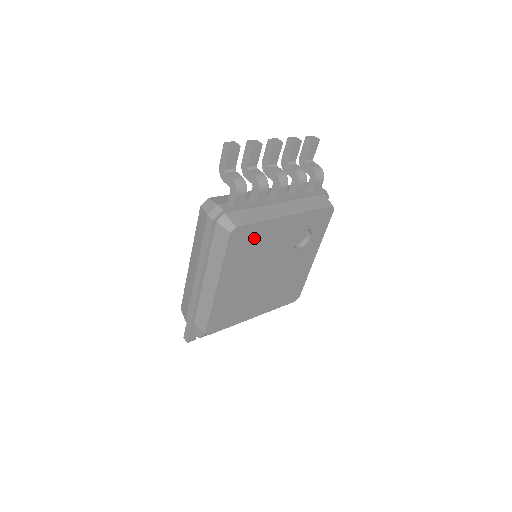
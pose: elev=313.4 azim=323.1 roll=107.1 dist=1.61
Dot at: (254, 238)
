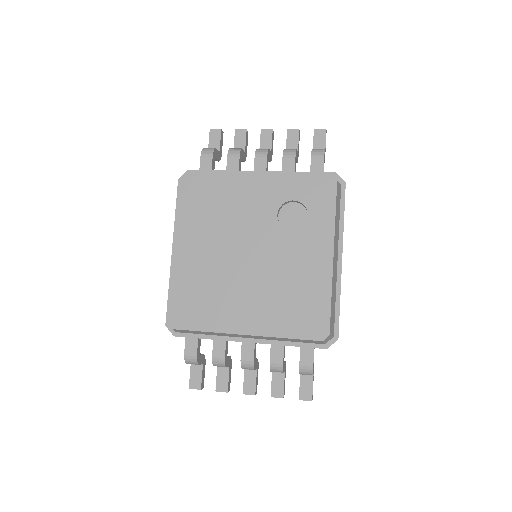
Dot at: (213, 193)
